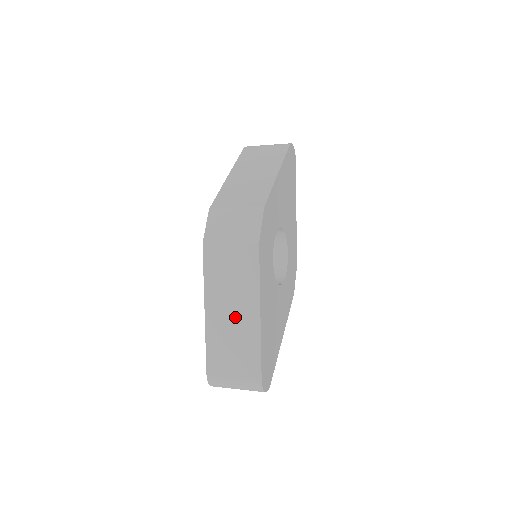
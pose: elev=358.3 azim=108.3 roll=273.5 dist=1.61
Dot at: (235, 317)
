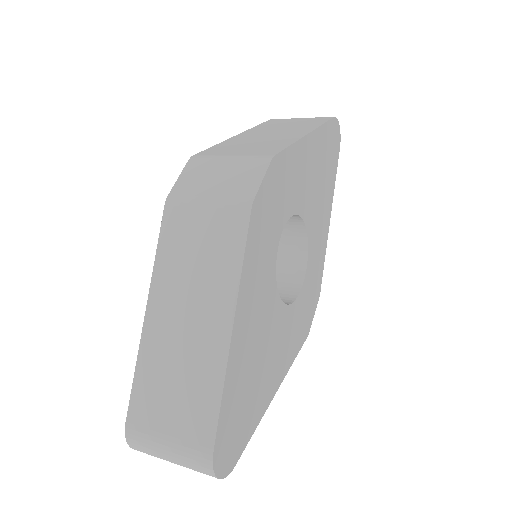
Dot at: (191, 326)
